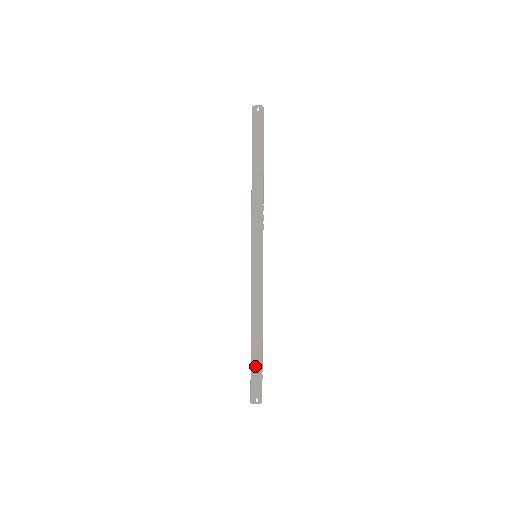
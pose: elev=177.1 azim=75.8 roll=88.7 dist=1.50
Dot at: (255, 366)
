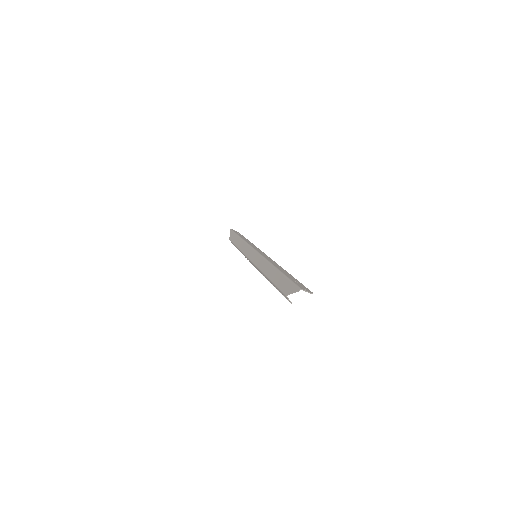
Dot at: (291, 278)
